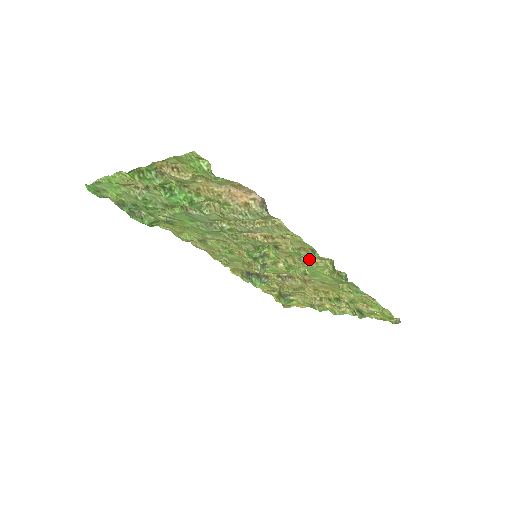
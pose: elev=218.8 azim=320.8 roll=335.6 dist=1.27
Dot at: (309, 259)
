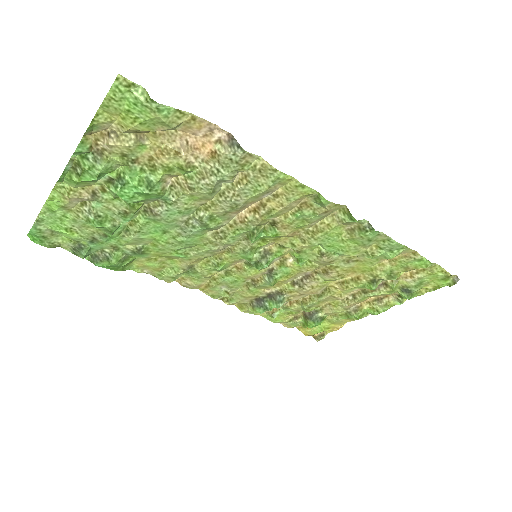
Dot at: (318, 224)
